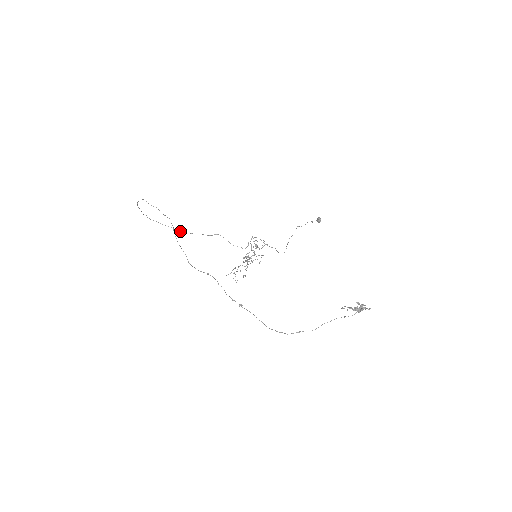
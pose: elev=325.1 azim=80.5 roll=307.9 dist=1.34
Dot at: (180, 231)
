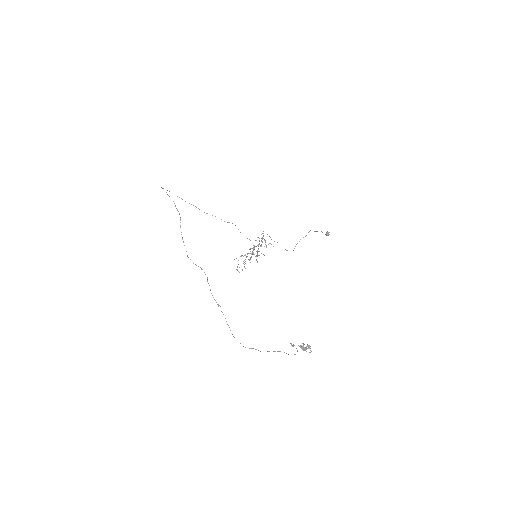
Dot at: occluded
